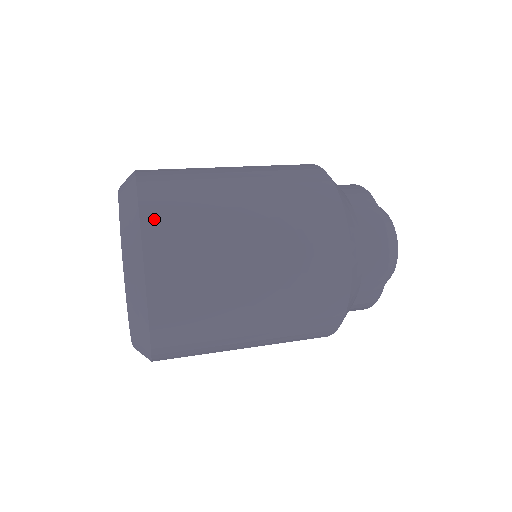
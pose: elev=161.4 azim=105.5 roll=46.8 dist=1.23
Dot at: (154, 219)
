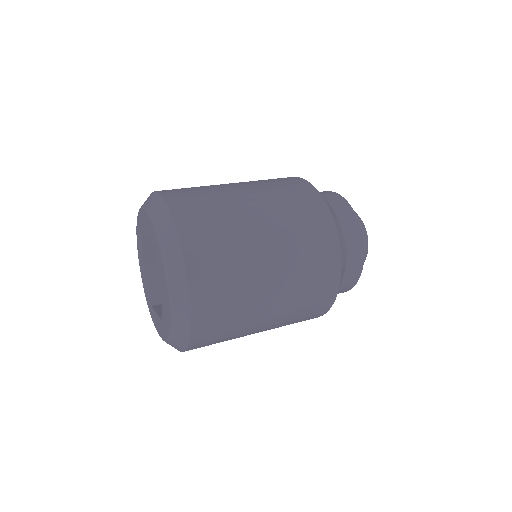
Dot at: (166, 191)
